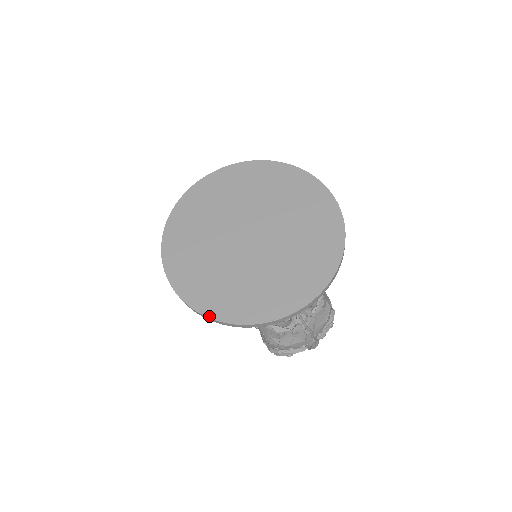
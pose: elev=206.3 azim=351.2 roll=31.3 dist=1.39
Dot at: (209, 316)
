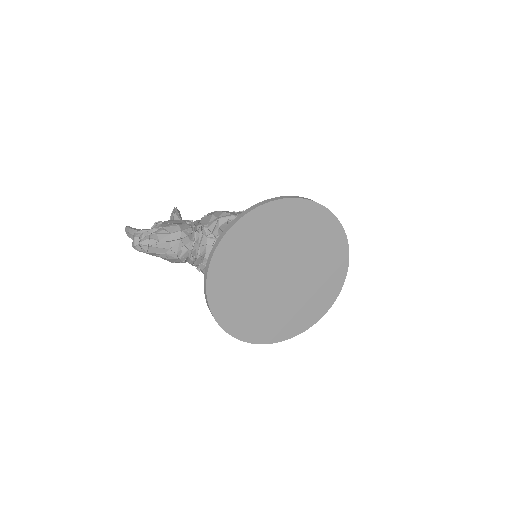
Dot at: occluded
